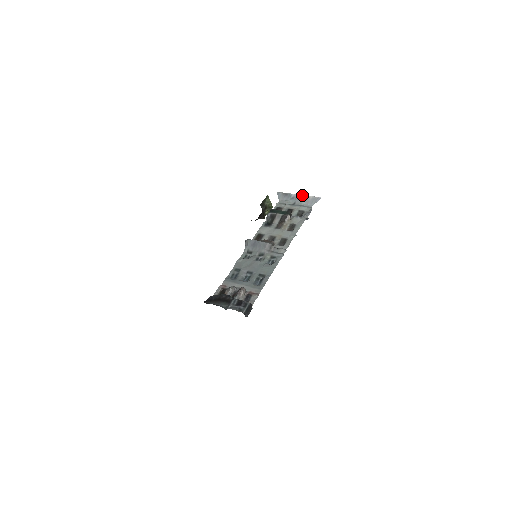
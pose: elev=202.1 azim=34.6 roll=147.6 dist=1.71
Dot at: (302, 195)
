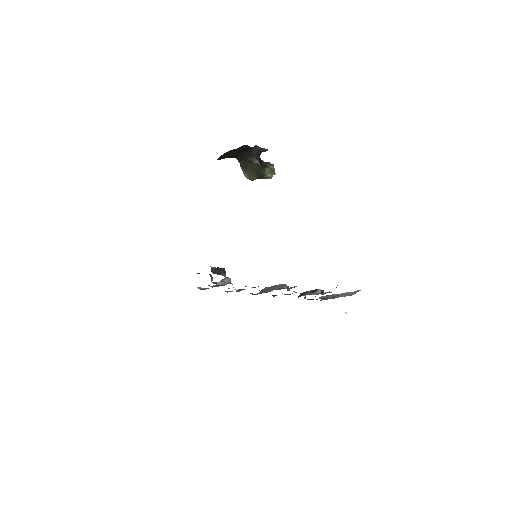
Dot at: occluded
